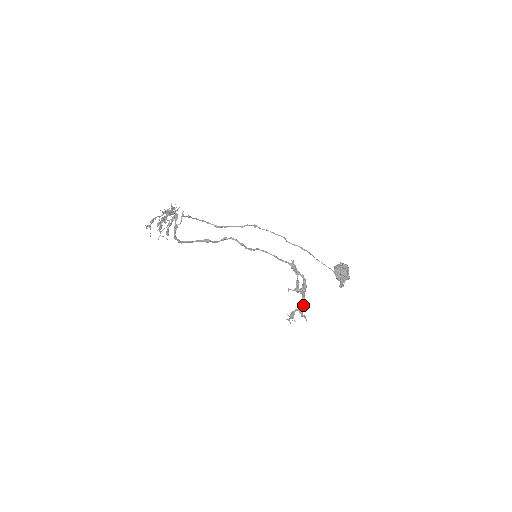
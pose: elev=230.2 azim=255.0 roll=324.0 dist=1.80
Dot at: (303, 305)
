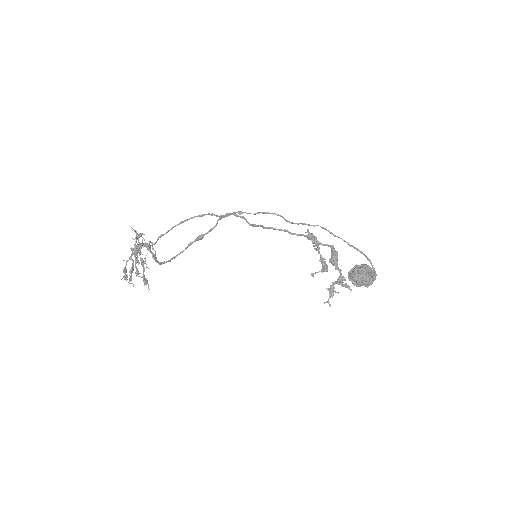
Dot at: (340, 277)
